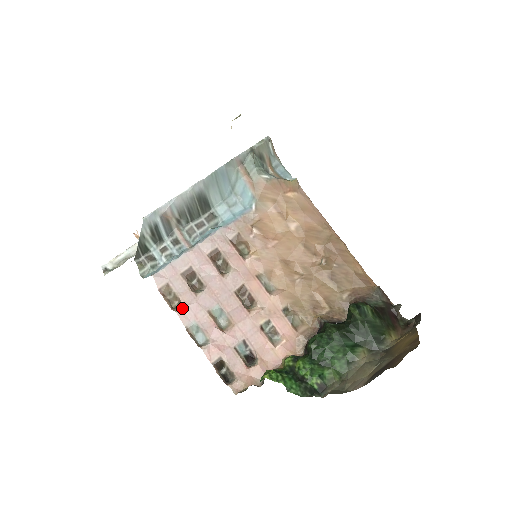
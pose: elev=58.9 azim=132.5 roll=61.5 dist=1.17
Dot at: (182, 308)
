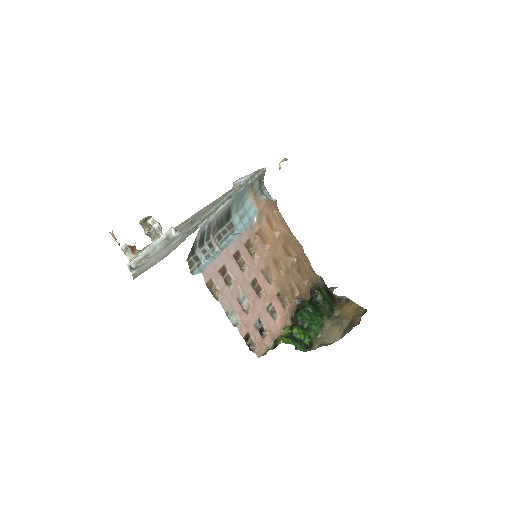
Dot at: (222, 298)
